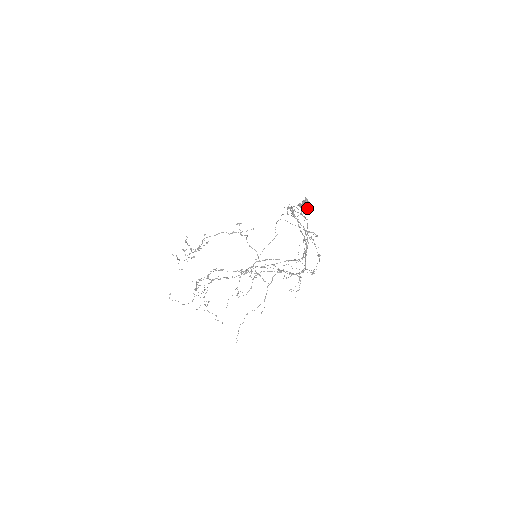
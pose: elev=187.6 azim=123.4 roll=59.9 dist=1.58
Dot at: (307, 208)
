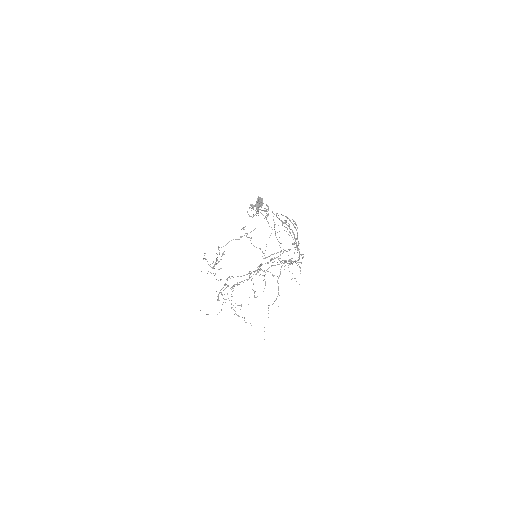
Dot at: (259, 207)
